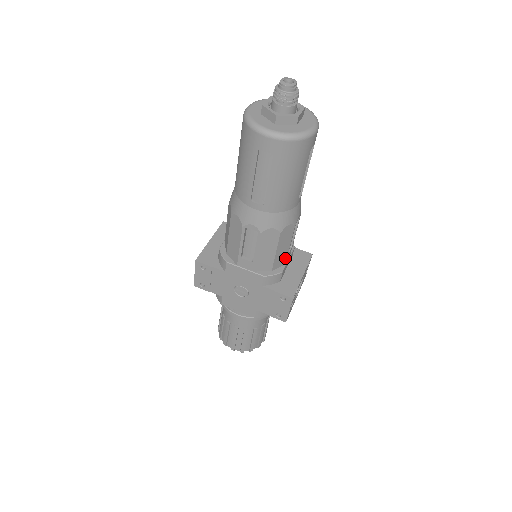
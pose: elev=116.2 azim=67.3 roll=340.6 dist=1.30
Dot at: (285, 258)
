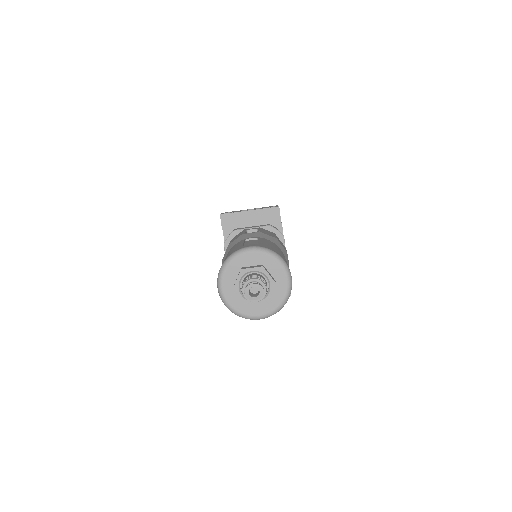
Dot at: occluded
